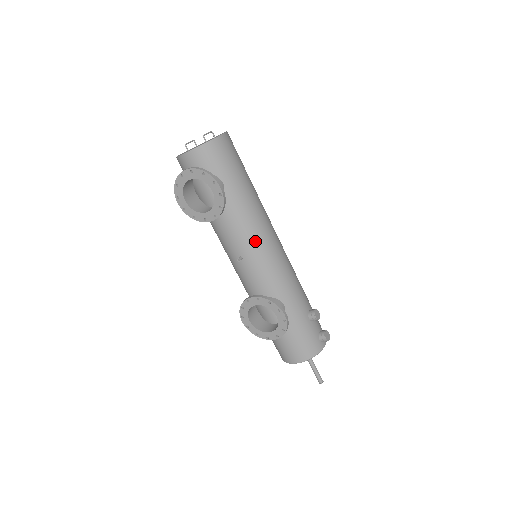
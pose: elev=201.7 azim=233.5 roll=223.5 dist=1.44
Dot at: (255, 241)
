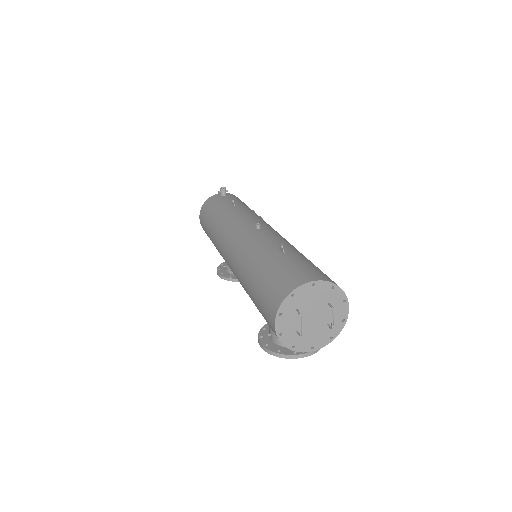
Dot at: occluded
